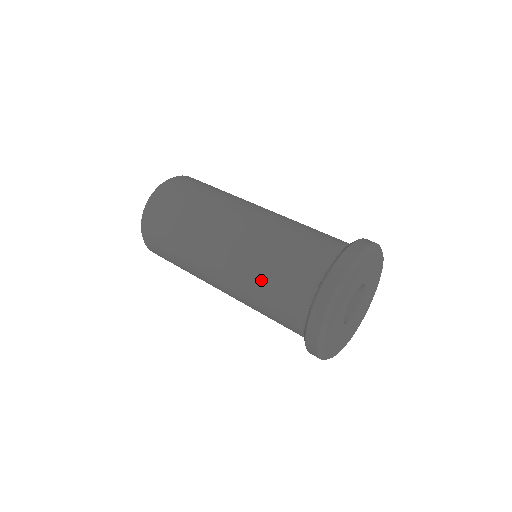
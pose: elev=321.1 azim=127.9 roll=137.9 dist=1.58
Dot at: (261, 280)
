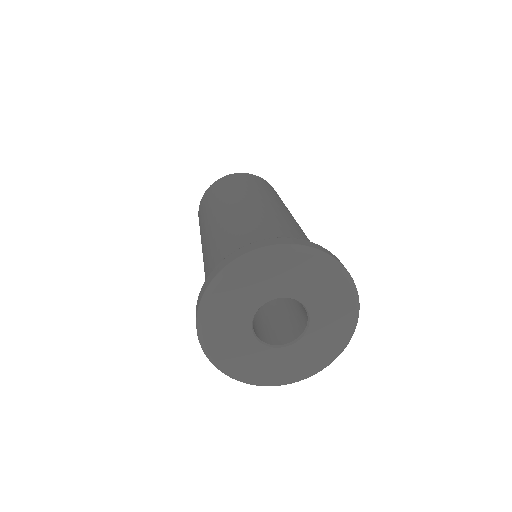
Dot at: (251, 223)
